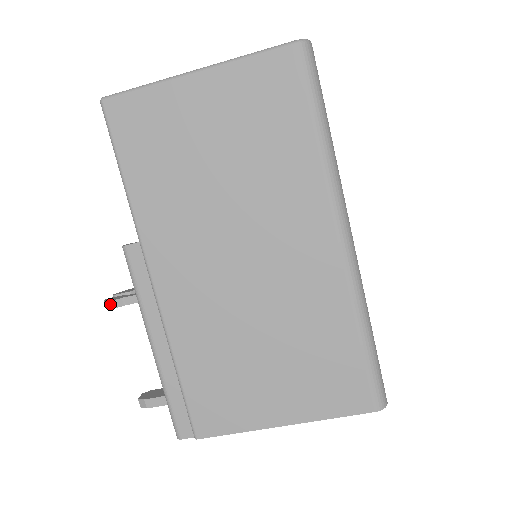
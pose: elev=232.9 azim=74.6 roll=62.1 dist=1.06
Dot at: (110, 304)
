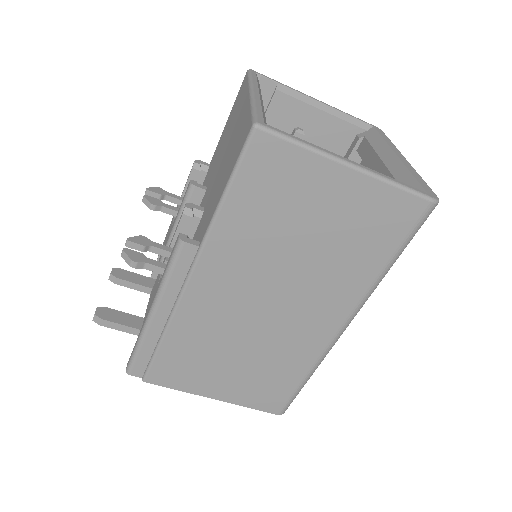
Dot at: (131, 263)
